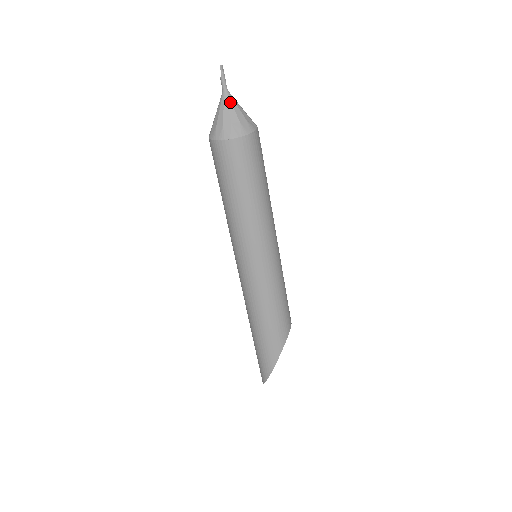
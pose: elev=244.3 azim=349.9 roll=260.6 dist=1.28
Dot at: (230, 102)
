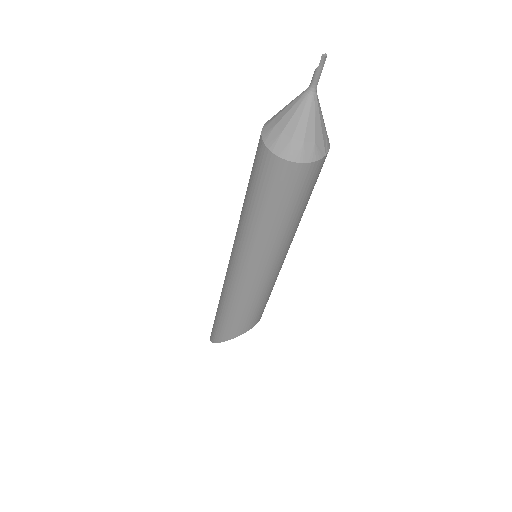
Dot at: (308, 109)
